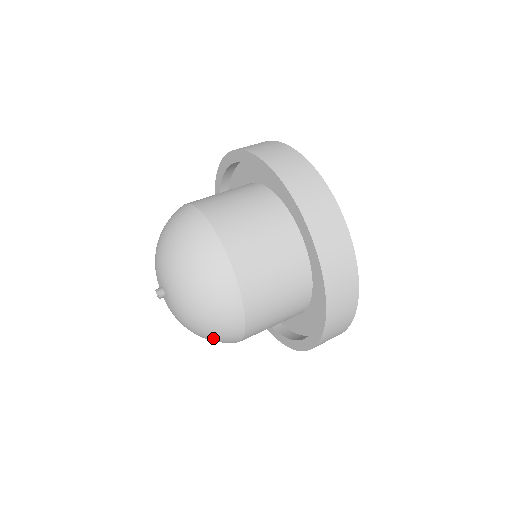
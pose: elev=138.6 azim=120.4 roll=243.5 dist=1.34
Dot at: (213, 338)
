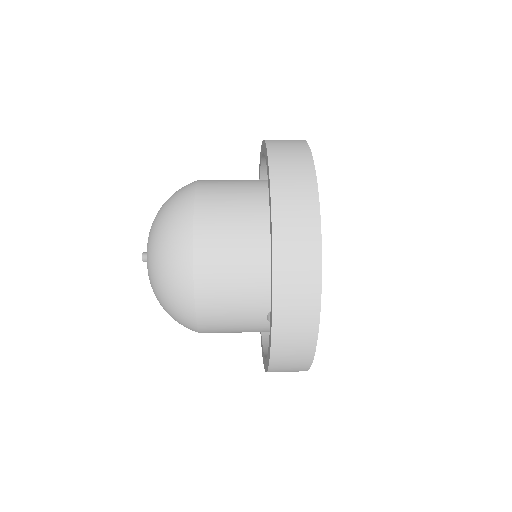
Dot at: (166, 271)
